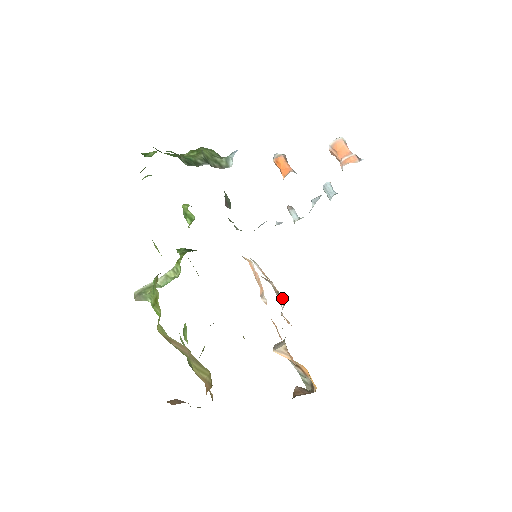
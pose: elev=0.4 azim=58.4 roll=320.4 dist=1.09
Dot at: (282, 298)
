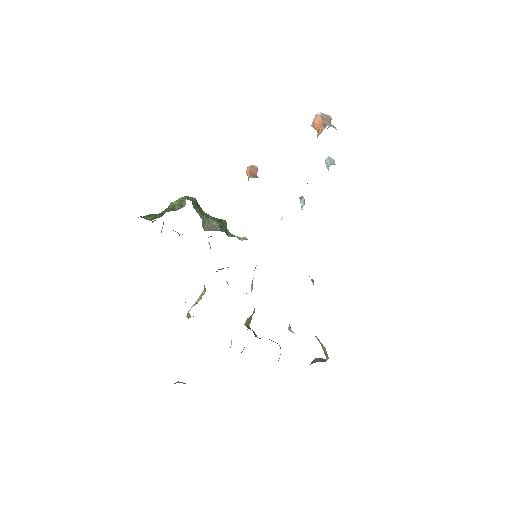
Dot at: (312, 281)
